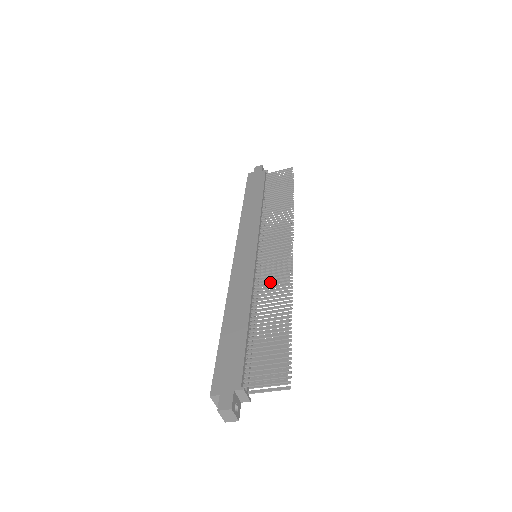
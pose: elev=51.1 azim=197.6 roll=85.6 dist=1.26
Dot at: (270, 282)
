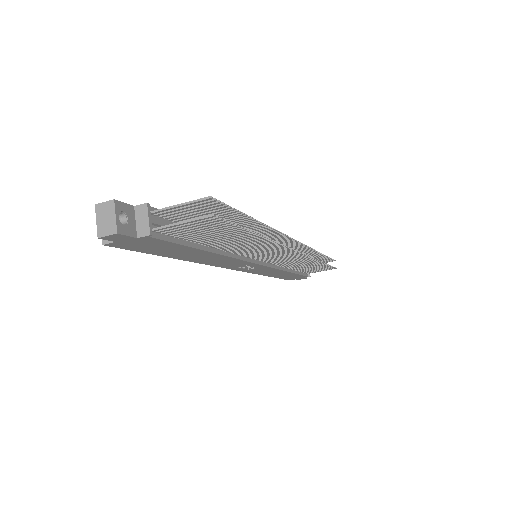
Dot at: (258, 252)
